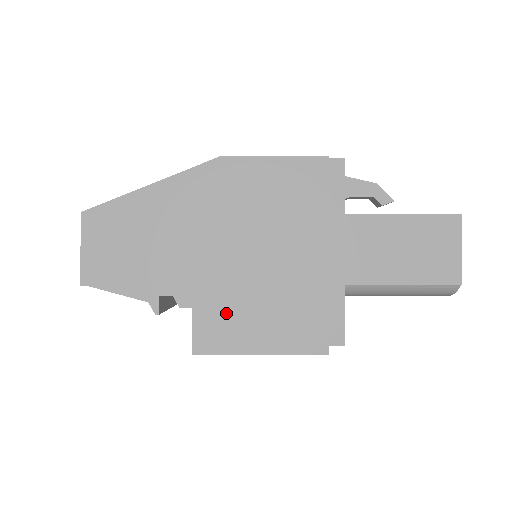
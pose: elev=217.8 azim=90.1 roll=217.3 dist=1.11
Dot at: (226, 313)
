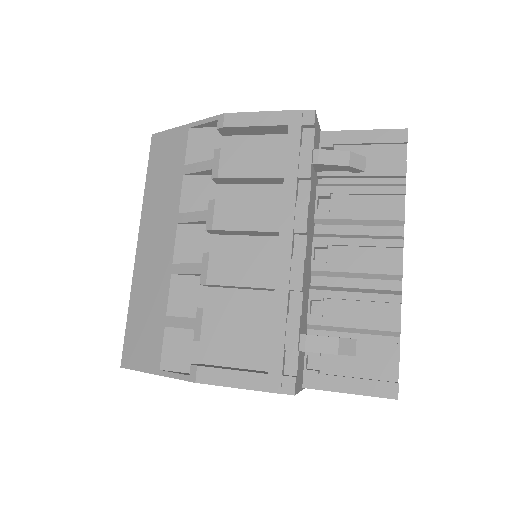
Dot at: occluded
